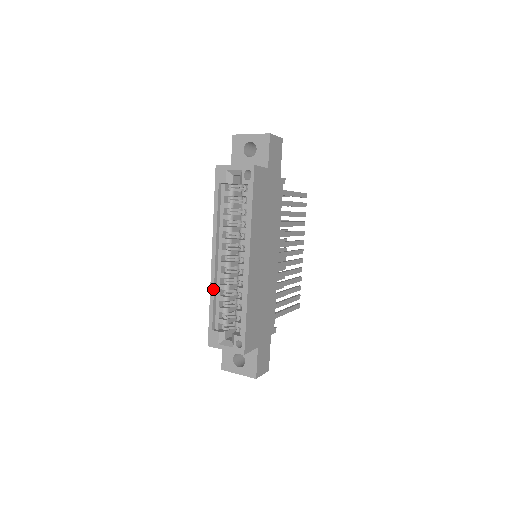
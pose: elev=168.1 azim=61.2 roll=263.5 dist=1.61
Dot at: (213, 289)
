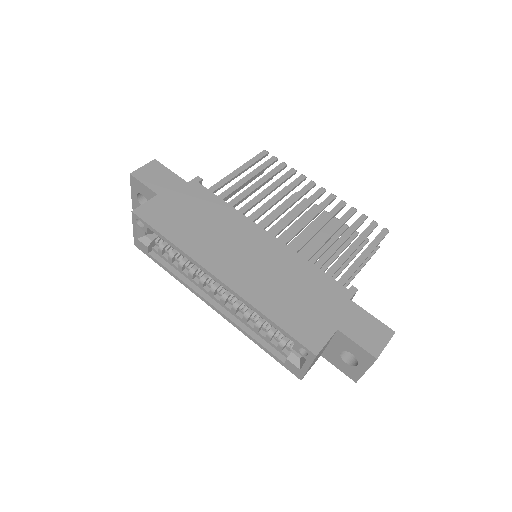
Dot at: (242, 330)
